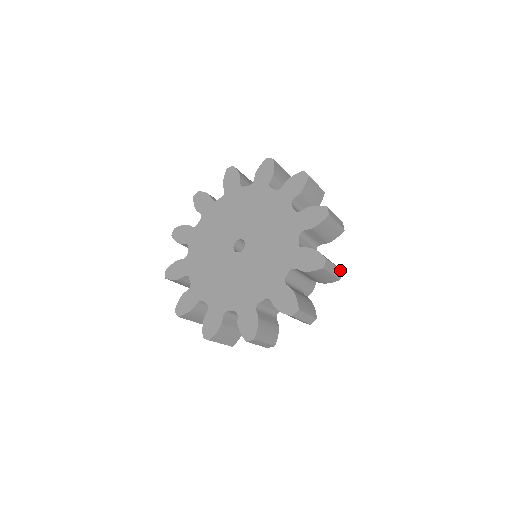
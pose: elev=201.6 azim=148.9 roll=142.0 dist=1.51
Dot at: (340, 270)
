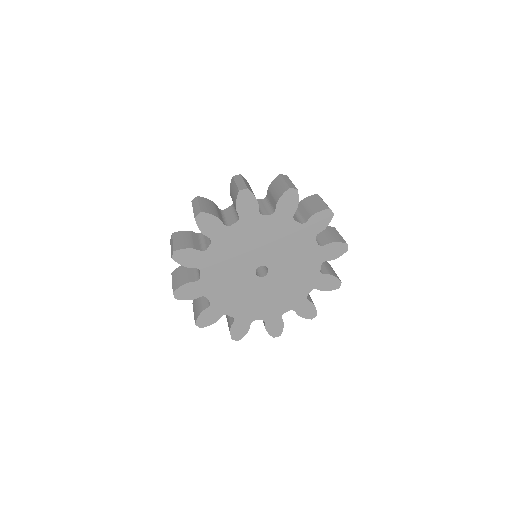
Dot at: occluded
